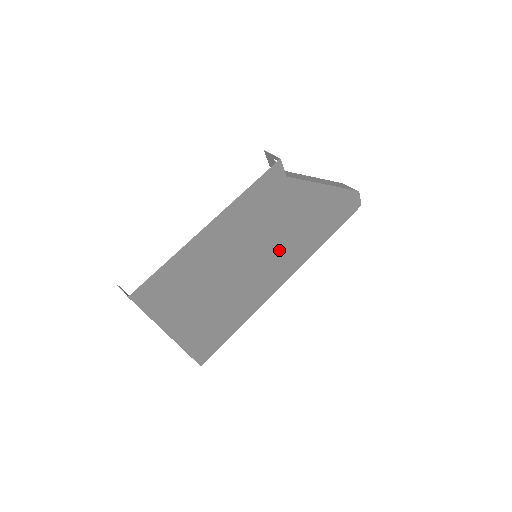
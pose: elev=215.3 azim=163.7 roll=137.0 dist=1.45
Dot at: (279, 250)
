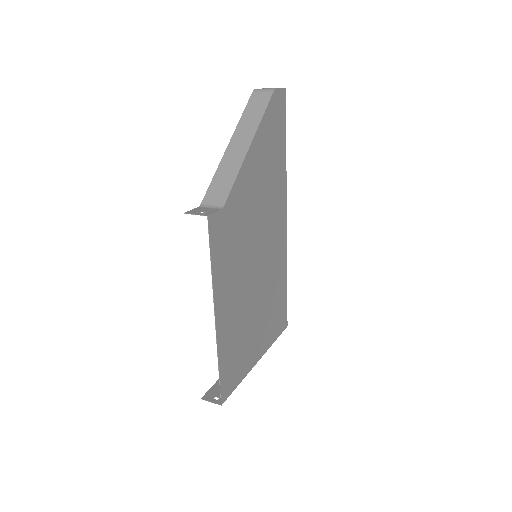
Dot at: (265, 226)
